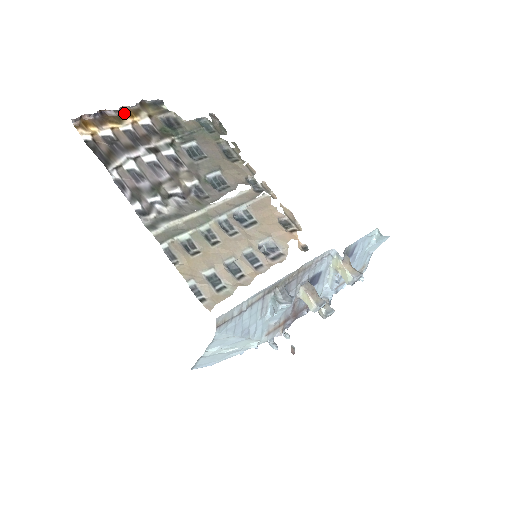
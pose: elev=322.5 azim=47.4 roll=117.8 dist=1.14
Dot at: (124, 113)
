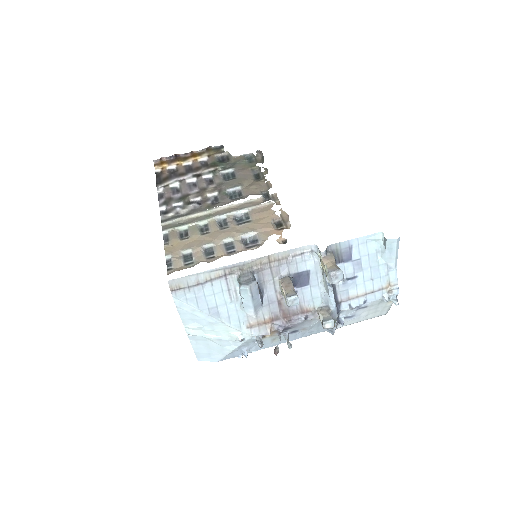
Dot at: (191, 155)
